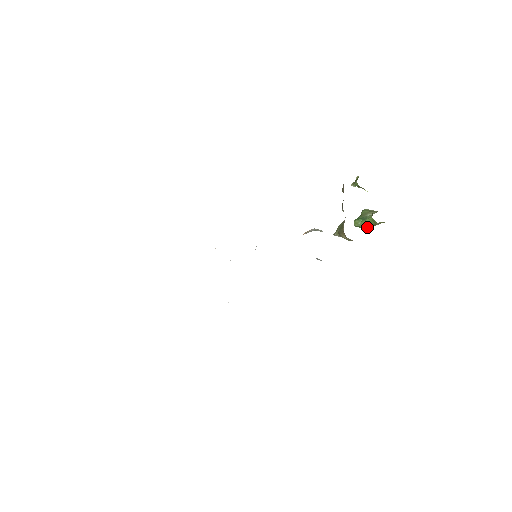
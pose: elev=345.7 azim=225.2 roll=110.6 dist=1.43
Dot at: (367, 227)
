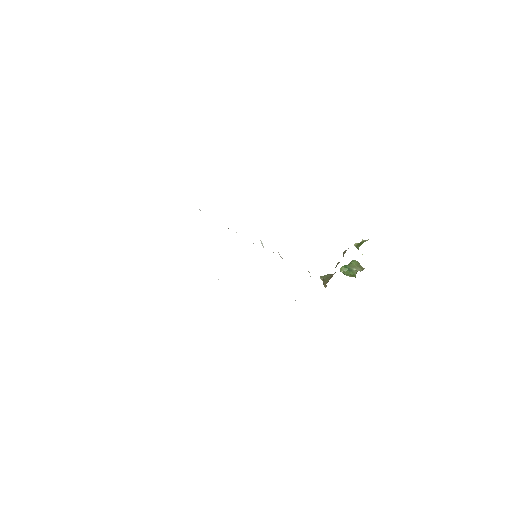
Dot at: occluded
